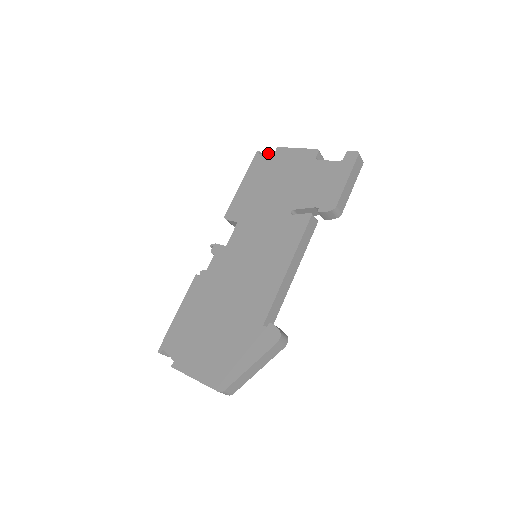
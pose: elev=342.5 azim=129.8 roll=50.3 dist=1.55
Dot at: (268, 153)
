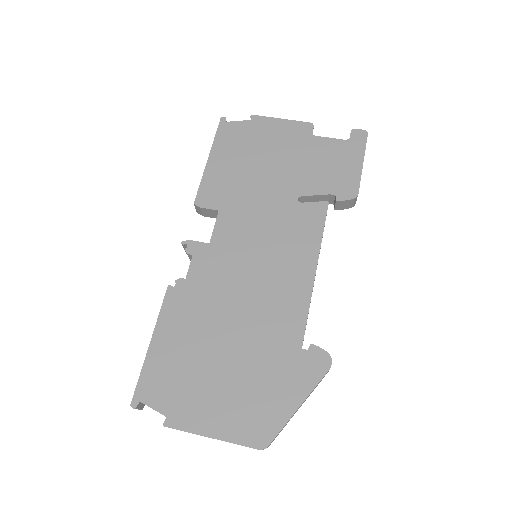
Dot at: (240, 121)
